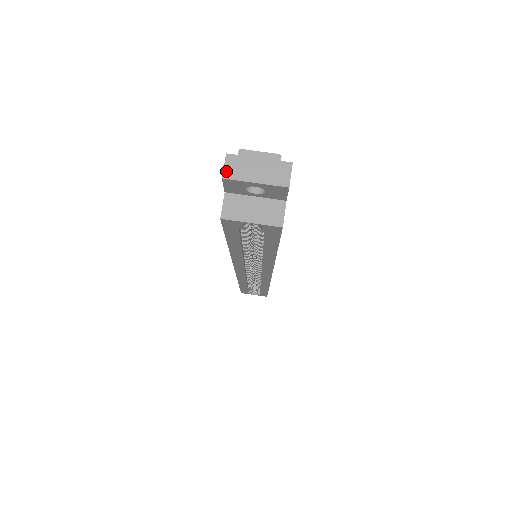
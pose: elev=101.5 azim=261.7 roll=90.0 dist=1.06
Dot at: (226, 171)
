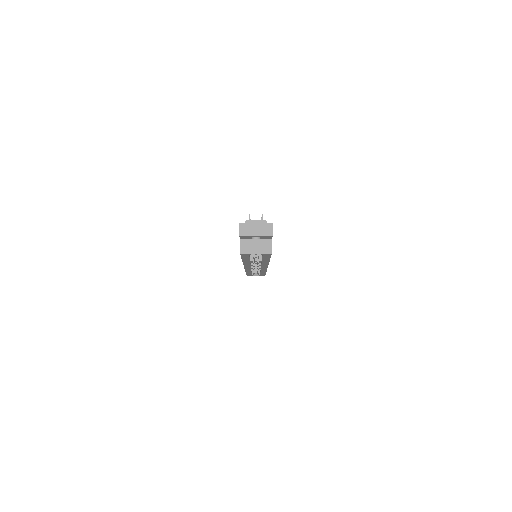
Dot at: (241, 232)
